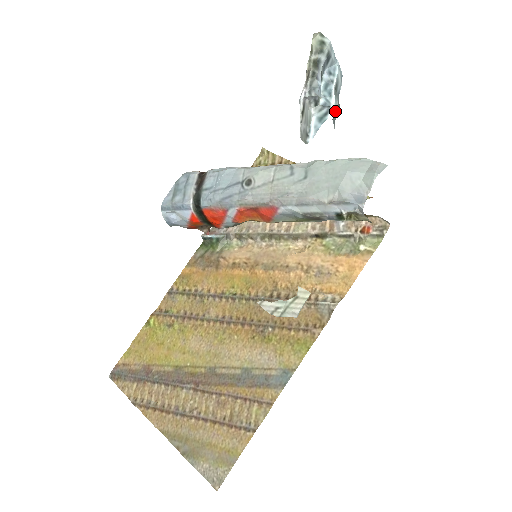
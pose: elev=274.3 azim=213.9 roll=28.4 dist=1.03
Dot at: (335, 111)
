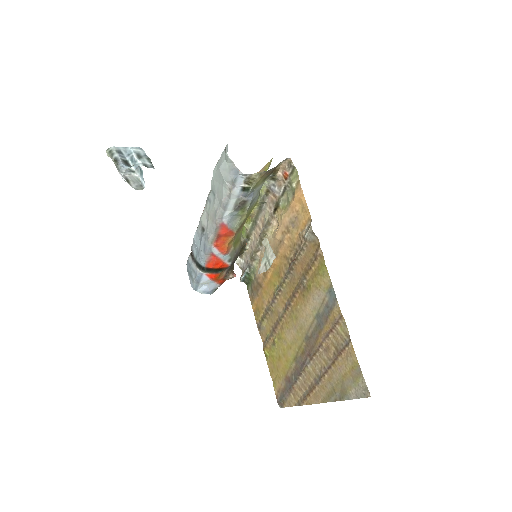
Dot at: (147, 163)
